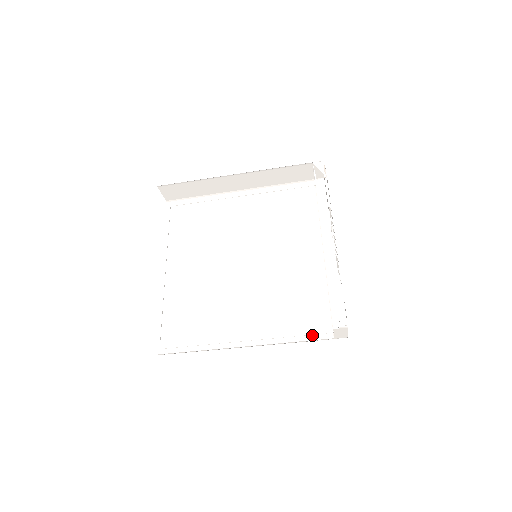
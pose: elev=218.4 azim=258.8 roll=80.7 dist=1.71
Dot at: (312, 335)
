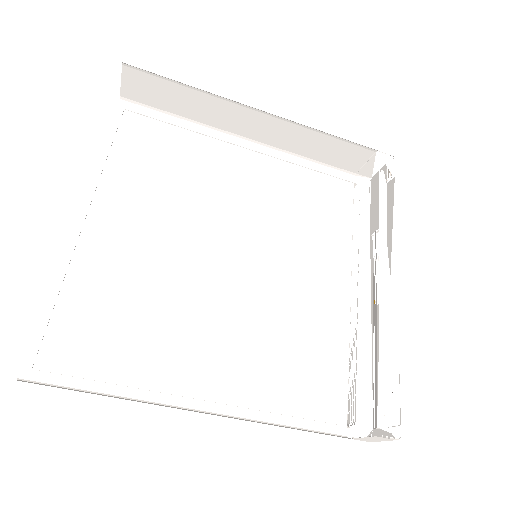
Dot at: (315, 421)
